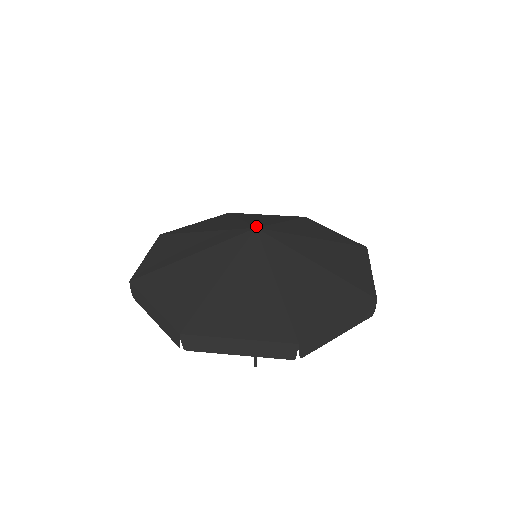
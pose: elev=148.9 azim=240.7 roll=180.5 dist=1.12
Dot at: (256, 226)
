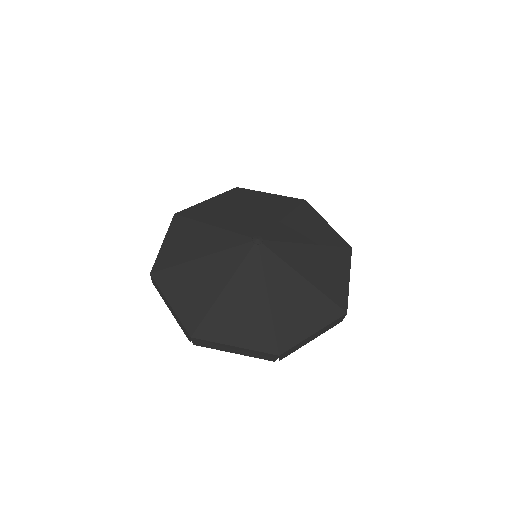
Dot at: (258, 238)
